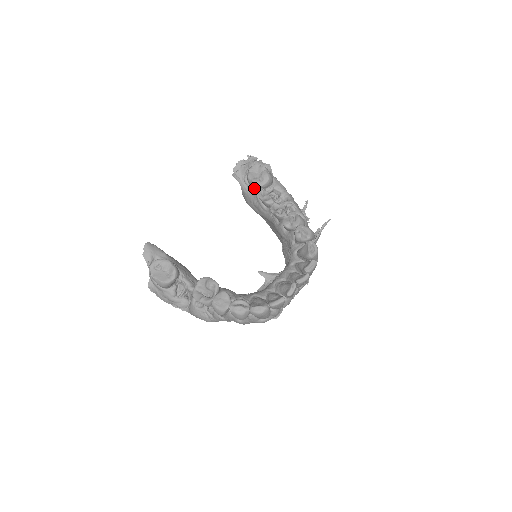
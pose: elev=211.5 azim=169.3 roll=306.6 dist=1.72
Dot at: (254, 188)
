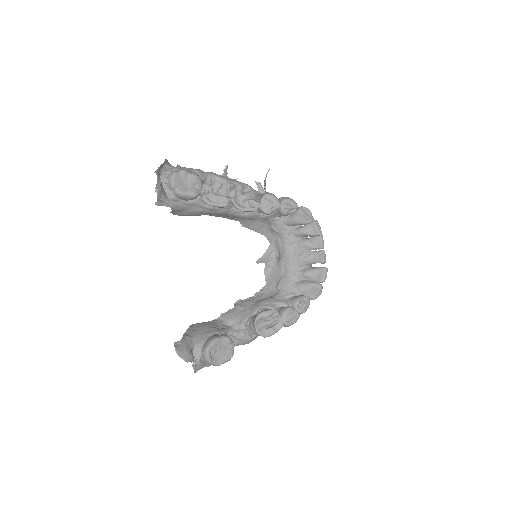
Dot at: (192, 200)
